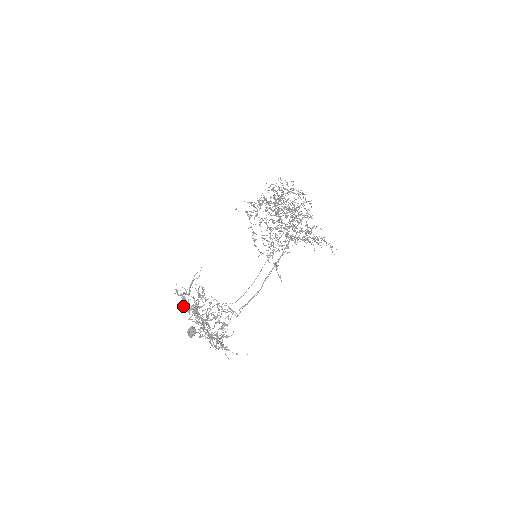
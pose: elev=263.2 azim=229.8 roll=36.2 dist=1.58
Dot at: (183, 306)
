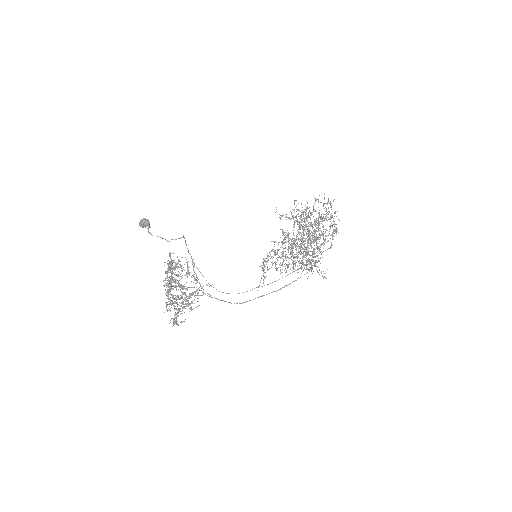
Dot at: (169, 286)
